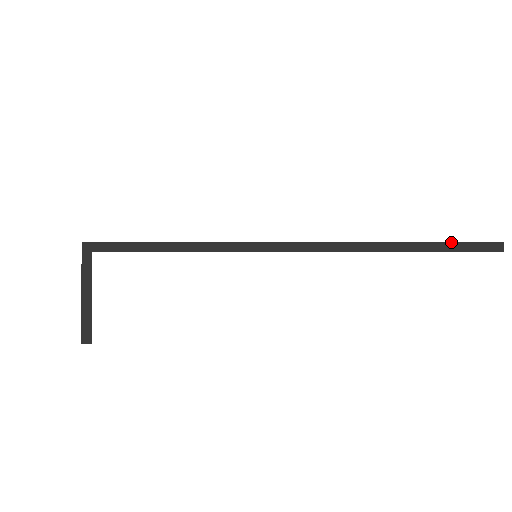
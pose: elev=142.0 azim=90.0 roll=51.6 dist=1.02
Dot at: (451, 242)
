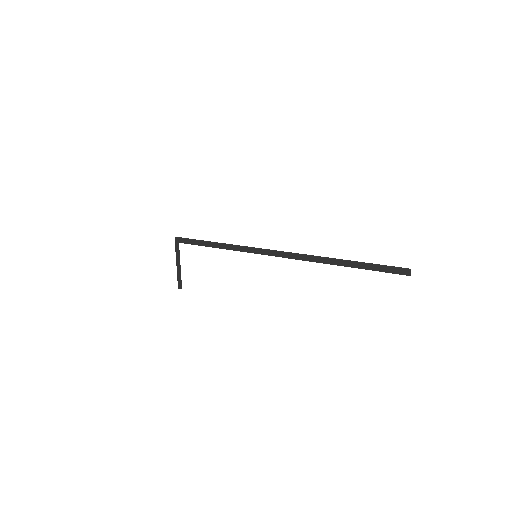
Dot at: (373, 264)
